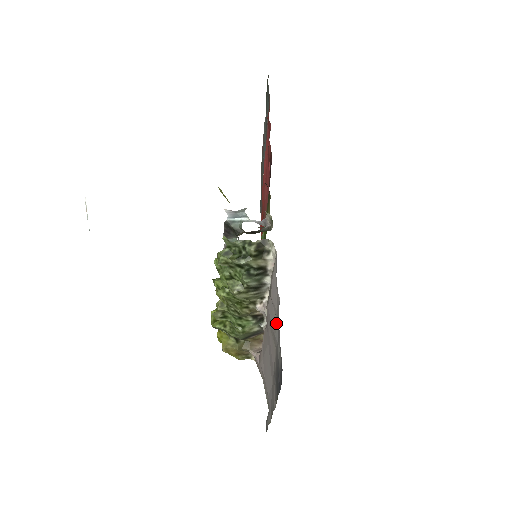
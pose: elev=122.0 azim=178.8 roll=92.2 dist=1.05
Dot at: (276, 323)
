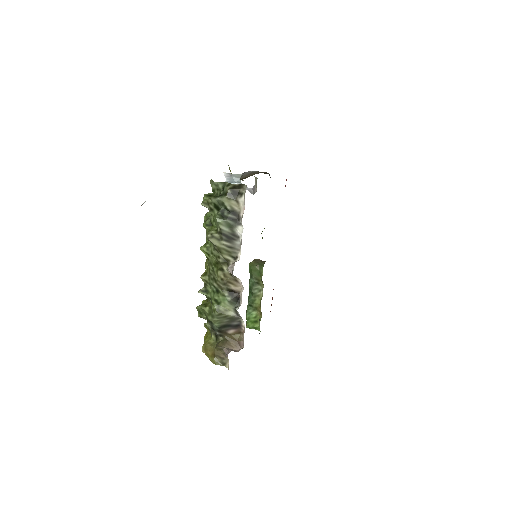
Dot at: occluded
